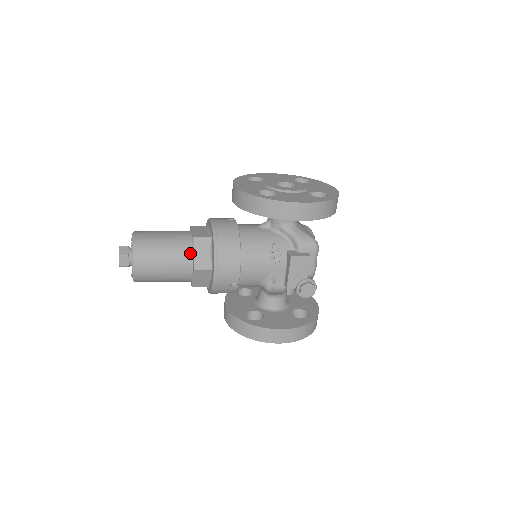
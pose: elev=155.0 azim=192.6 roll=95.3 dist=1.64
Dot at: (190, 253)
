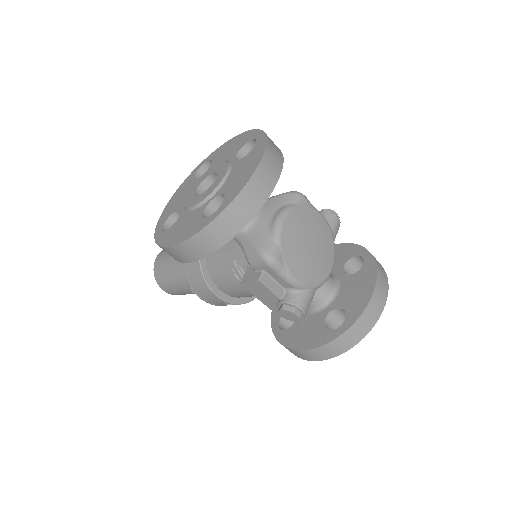
Dot at: (184, 276)
